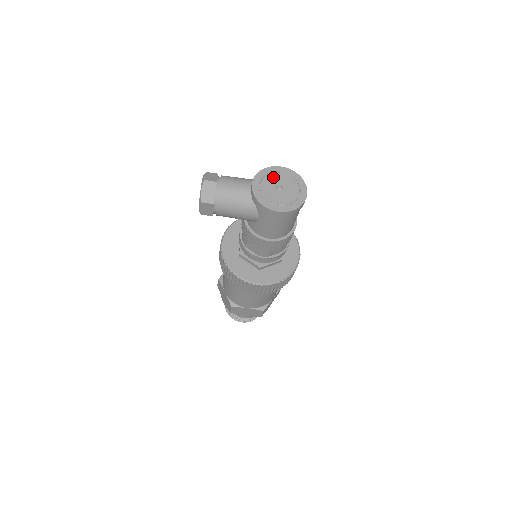
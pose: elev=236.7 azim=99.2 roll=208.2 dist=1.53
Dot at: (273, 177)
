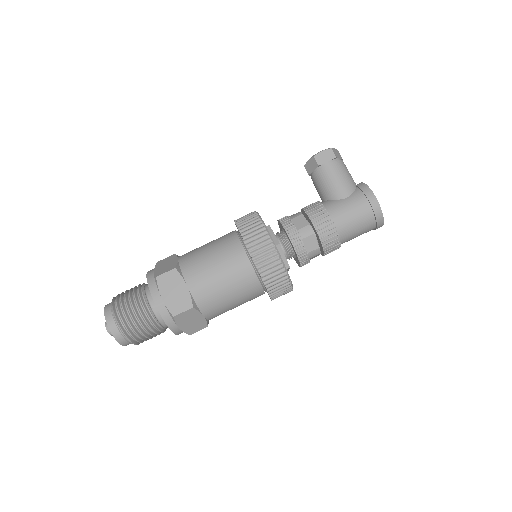
Dot at: occluded
